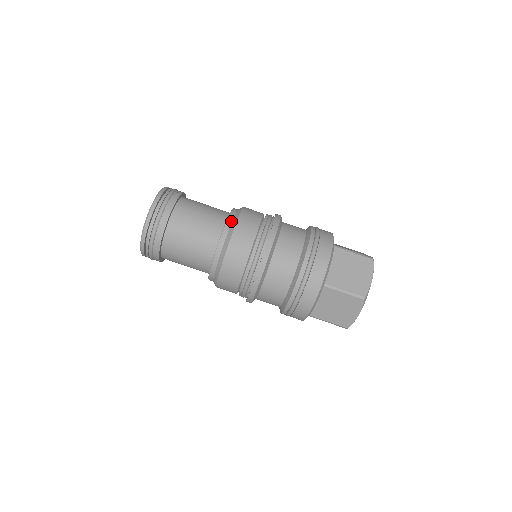
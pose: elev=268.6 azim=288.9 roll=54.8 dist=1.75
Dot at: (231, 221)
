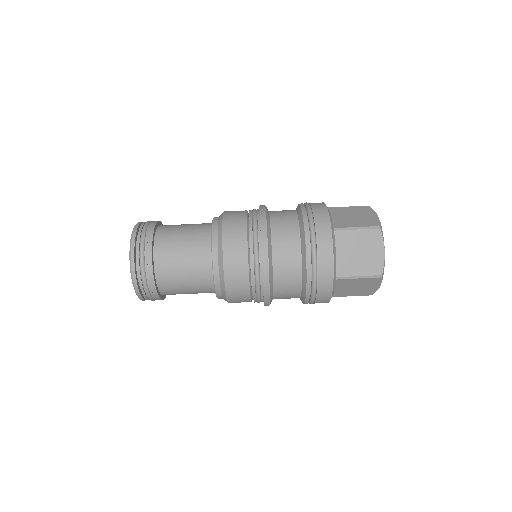
Dot at: (218, 217)
